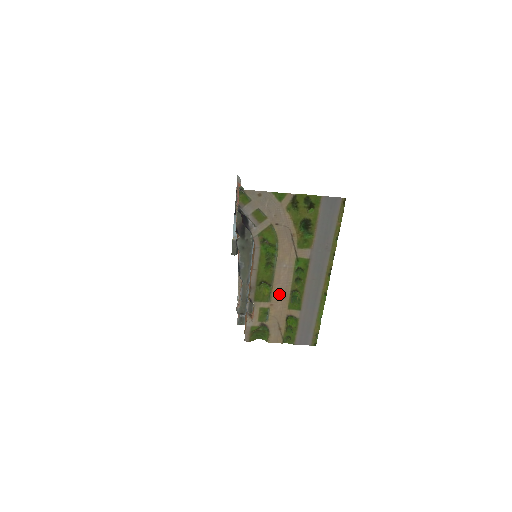
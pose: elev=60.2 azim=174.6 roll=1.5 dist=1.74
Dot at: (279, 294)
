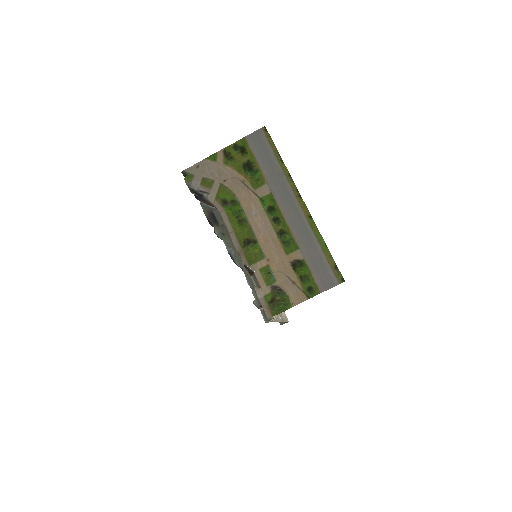
Dot at: (268, 244)
